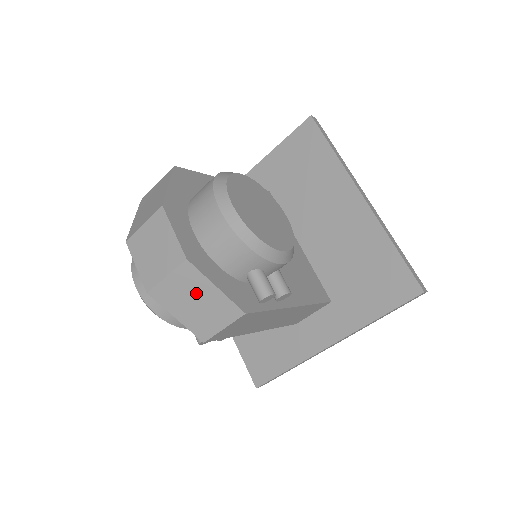
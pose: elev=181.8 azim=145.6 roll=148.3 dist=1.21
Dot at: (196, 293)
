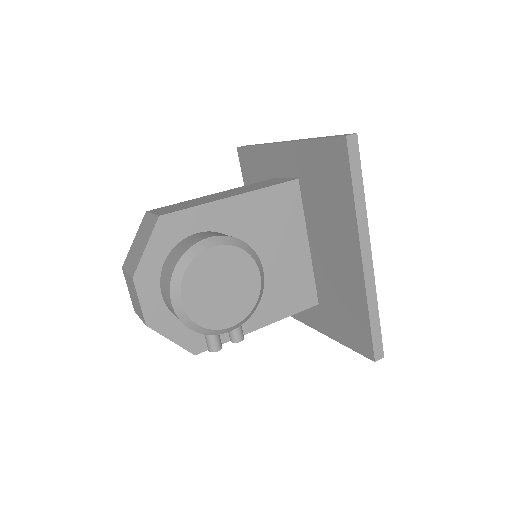
Dot at: occluded
